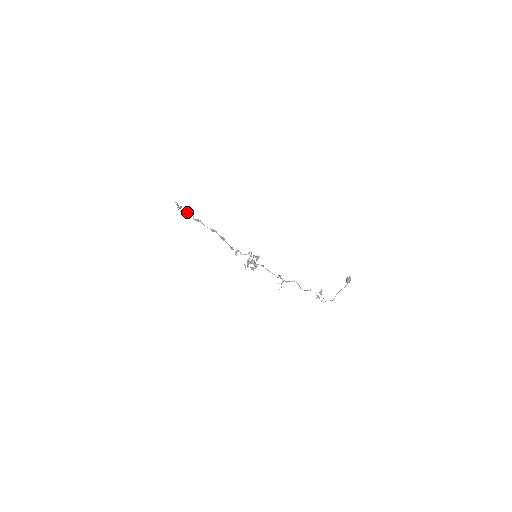
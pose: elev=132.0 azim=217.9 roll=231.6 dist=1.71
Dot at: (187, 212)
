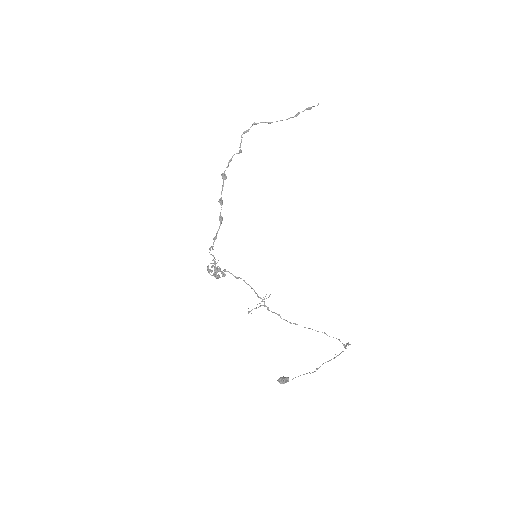
Dot at: (239, 151)
